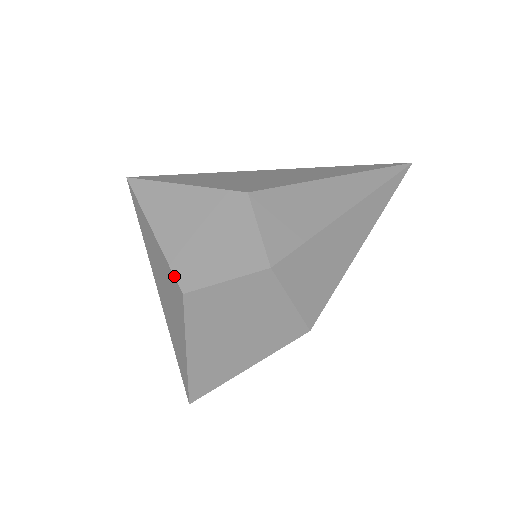
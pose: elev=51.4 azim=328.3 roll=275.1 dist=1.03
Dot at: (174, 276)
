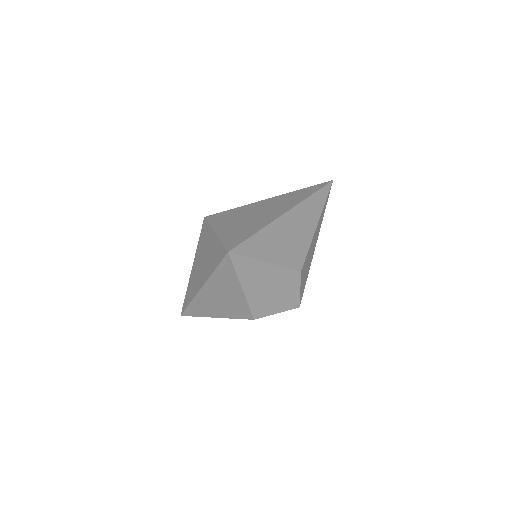
Dot at: (251, 312)
